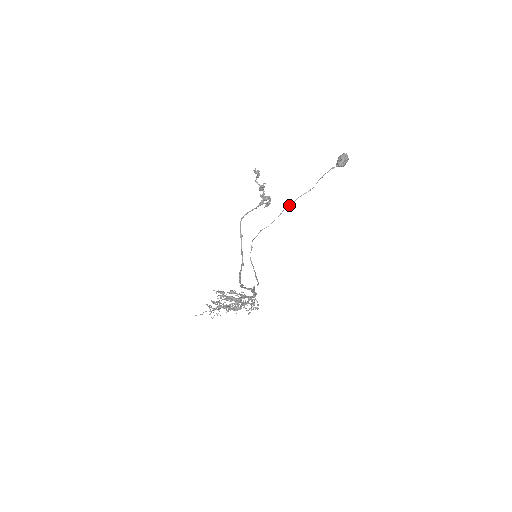
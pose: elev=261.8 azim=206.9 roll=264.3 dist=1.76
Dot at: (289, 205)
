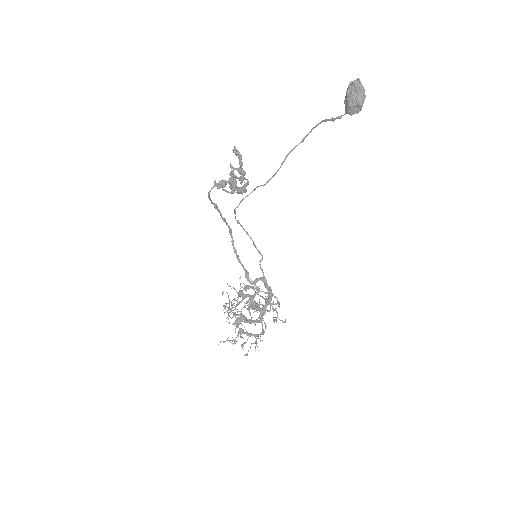
Dot at: (276, 172)
